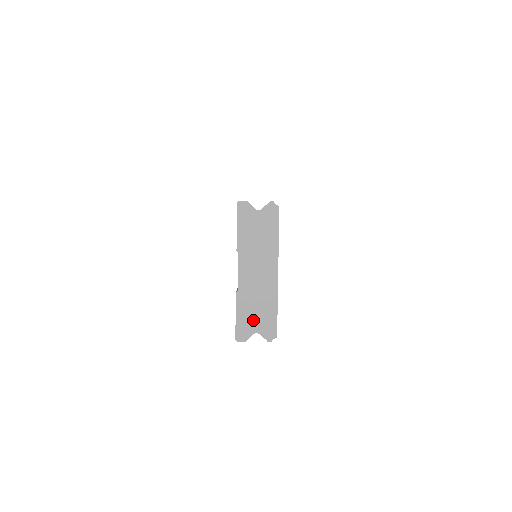
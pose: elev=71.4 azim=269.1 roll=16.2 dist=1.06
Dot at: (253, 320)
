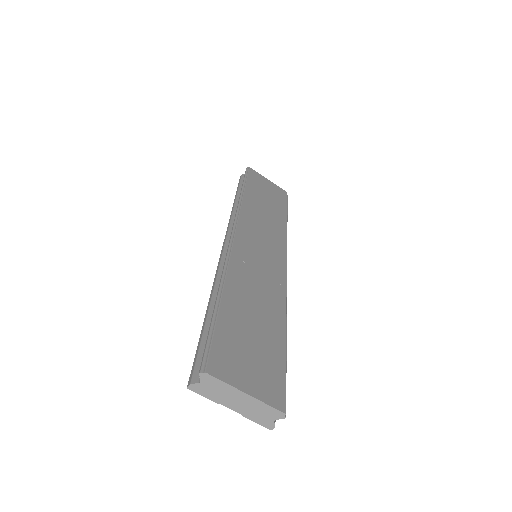
Dot at: (266, 418)
